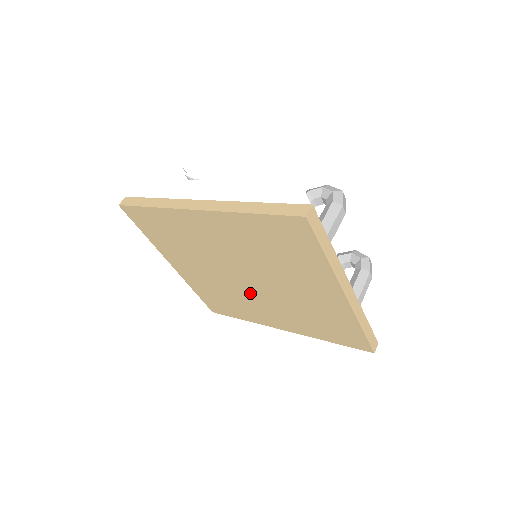
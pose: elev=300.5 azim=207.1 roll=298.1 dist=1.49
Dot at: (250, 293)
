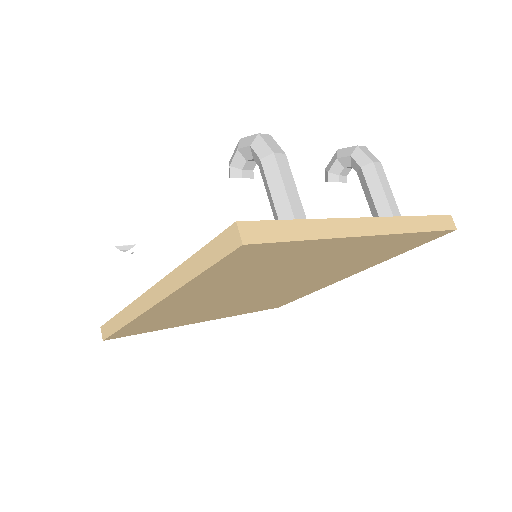
Dot at: (287, 288)
